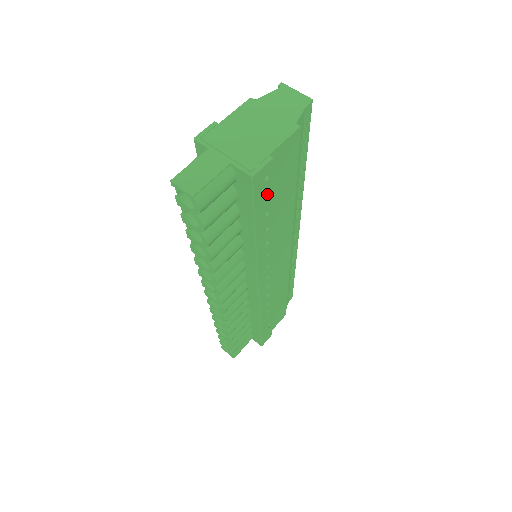
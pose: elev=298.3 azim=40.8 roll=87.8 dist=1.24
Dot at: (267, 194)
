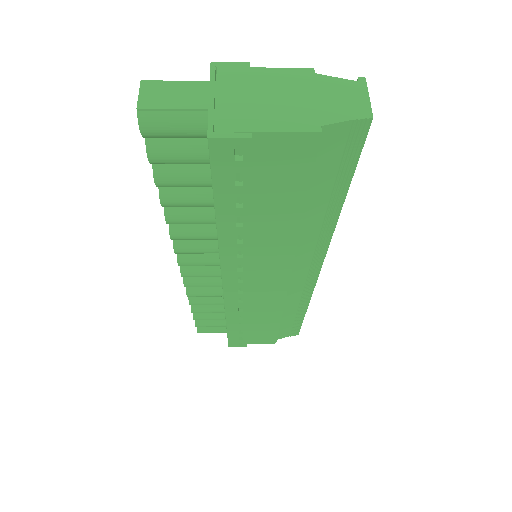
Dot at: (243, 181)
